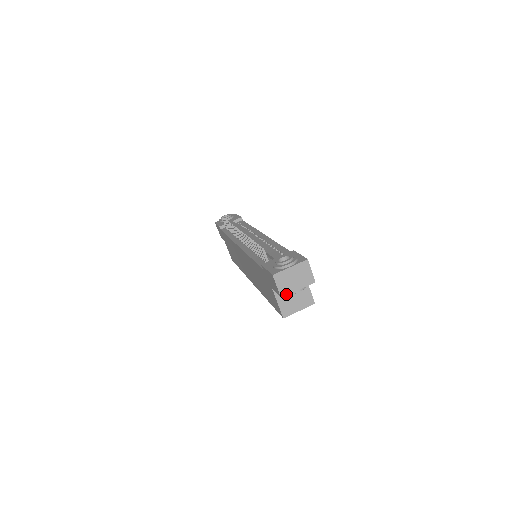
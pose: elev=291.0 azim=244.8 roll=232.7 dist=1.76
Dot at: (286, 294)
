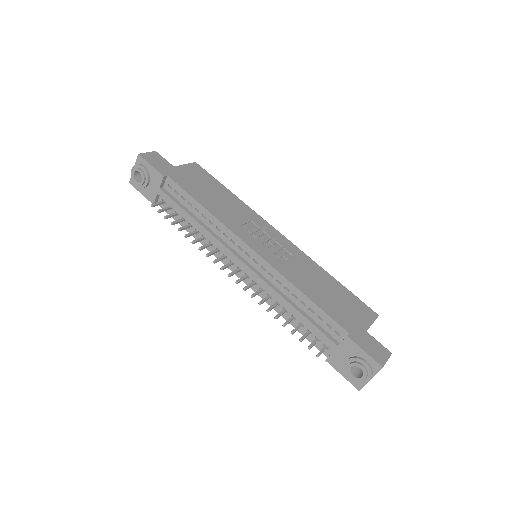
Dot at: occluded
